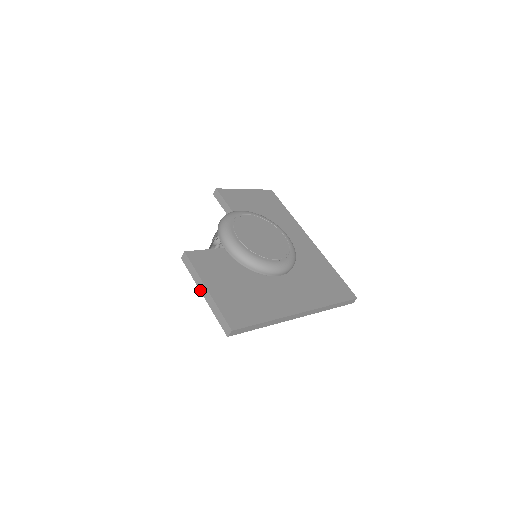
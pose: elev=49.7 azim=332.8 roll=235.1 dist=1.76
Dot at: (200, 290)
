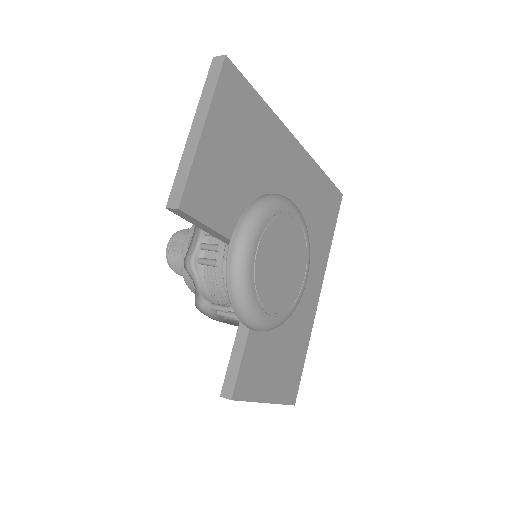
Dot at: occluded
